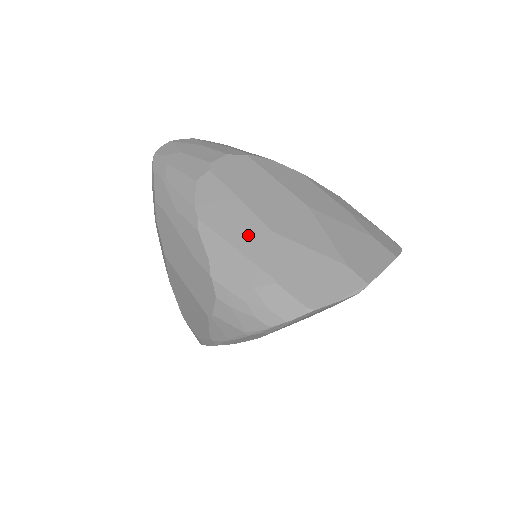
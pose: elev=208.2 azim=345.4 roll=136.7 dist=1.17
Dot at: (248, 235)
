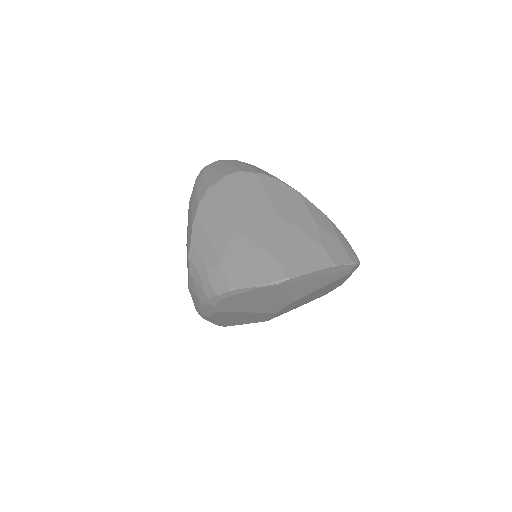
Dot at: (220, 229)
